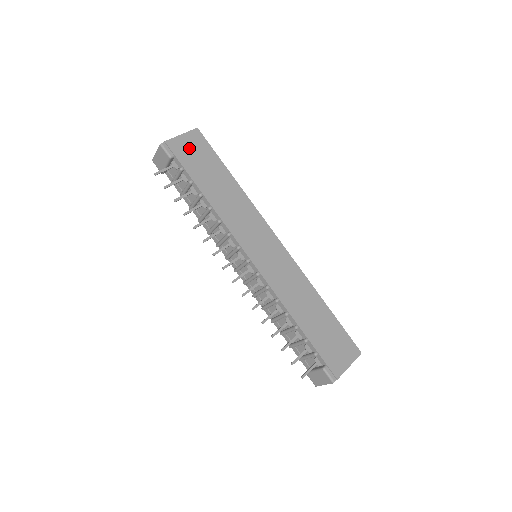
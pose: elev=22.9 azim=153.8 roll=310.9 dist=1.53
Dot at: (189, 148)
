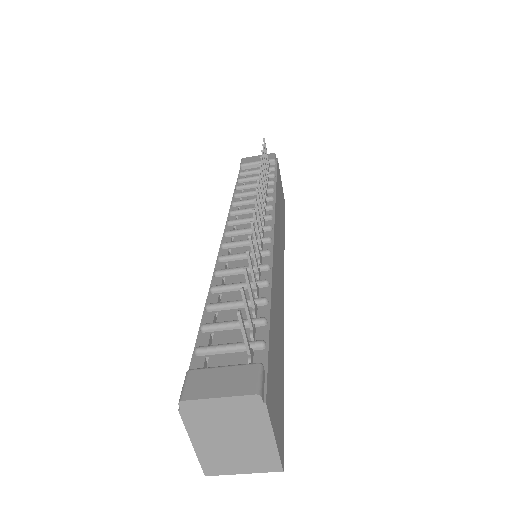
Dot at: occluded
